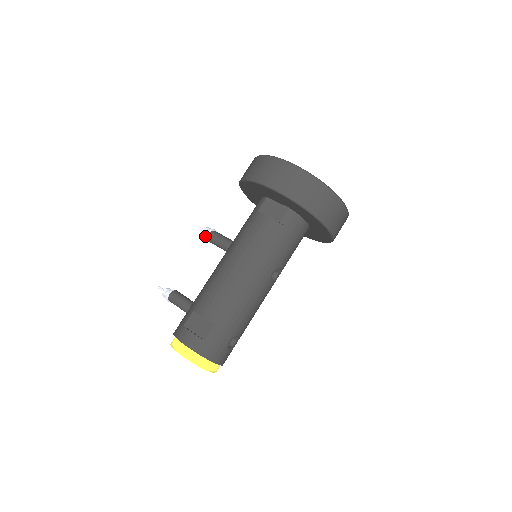
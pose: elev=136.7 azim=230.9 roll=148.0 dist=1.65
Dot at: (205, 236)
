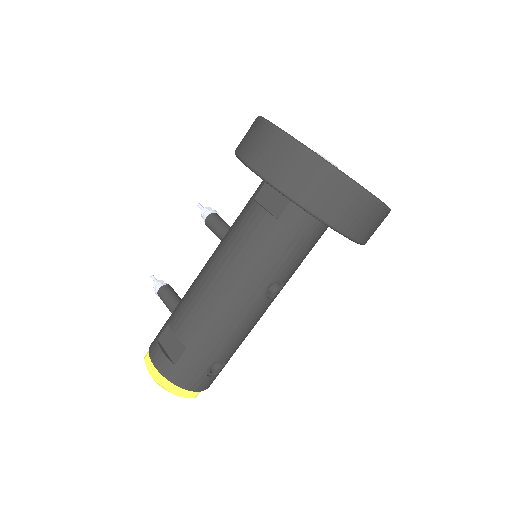
Dot at: occluded
